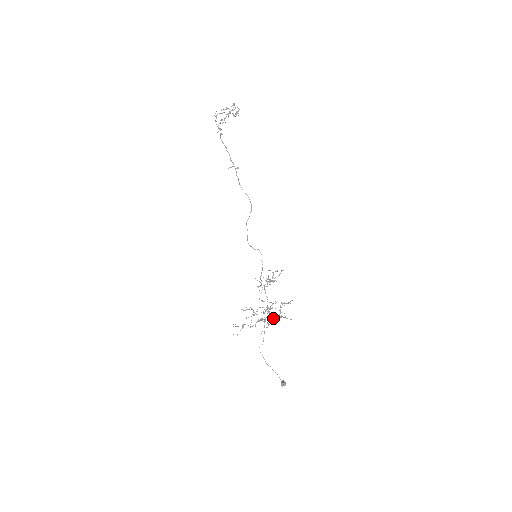
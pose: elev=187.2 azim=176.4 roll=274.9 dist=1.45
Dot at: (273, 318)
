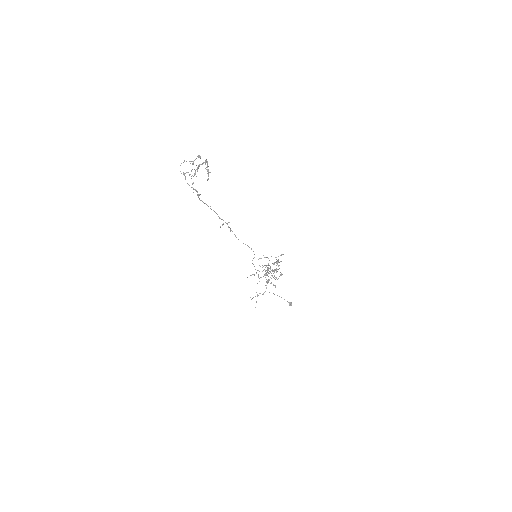
Dot at: occluded
